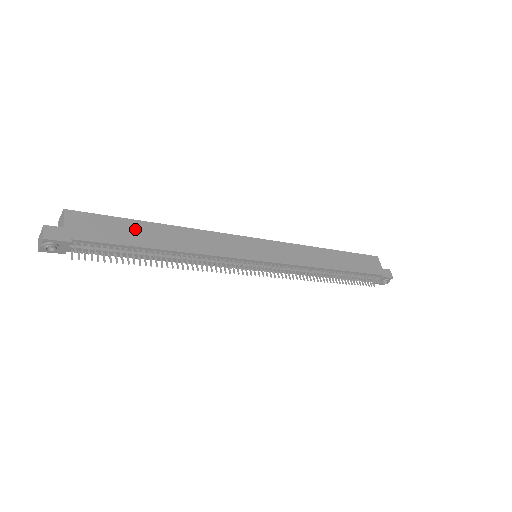
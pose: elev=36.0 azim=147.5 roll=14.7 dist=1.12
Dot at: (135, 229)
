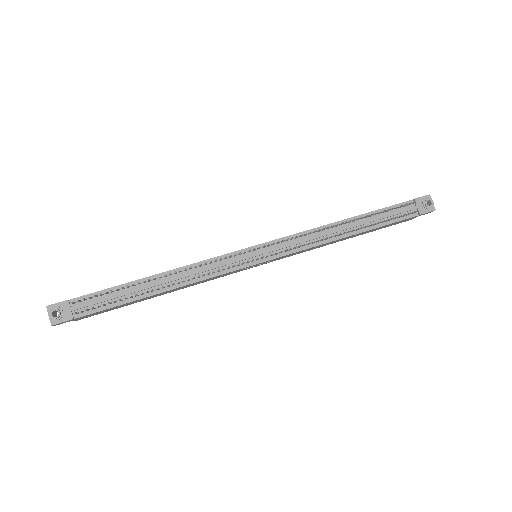
Dot at: occluded
